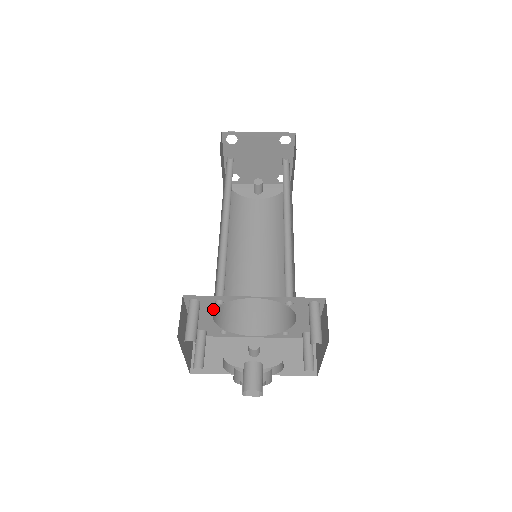
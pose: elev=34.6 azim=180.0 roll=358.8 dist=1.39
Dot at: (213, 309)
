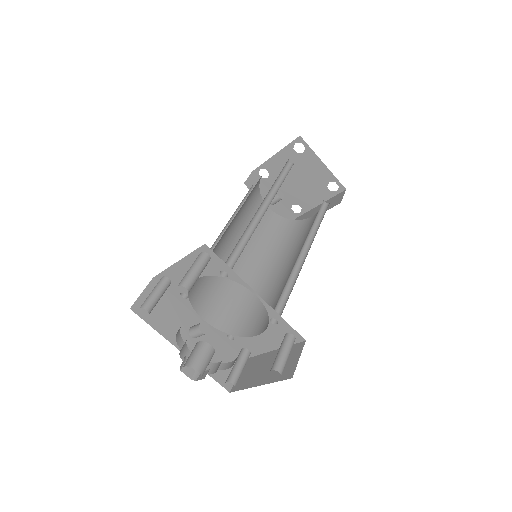
Dot at: (209, 274)
